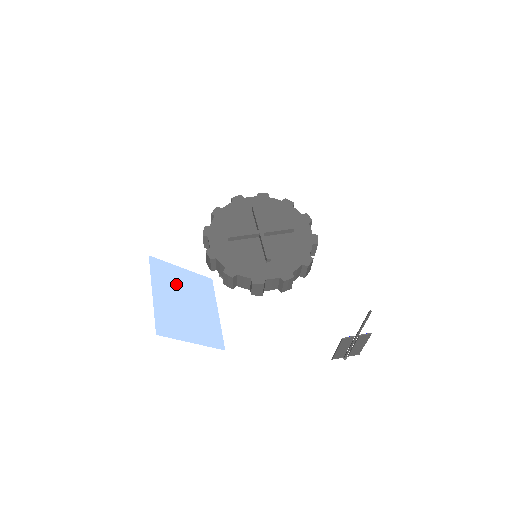
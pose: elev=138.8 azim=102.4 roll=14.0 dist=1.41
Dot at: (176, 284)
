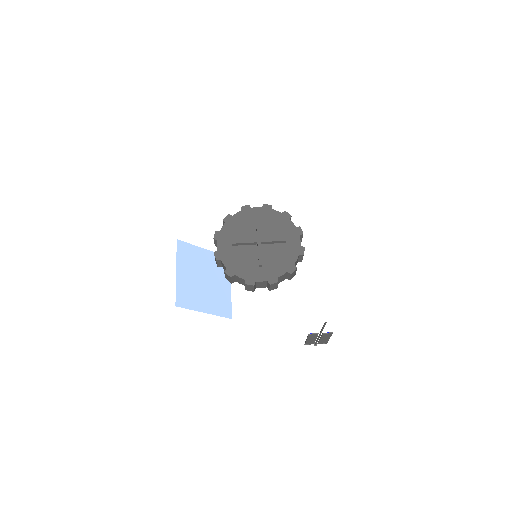
Dot at: (197, 263)
